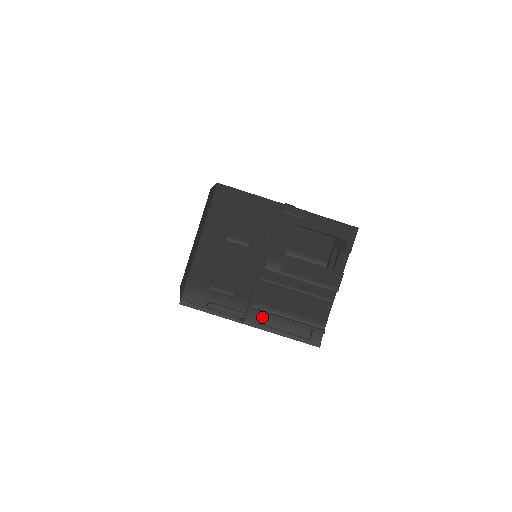
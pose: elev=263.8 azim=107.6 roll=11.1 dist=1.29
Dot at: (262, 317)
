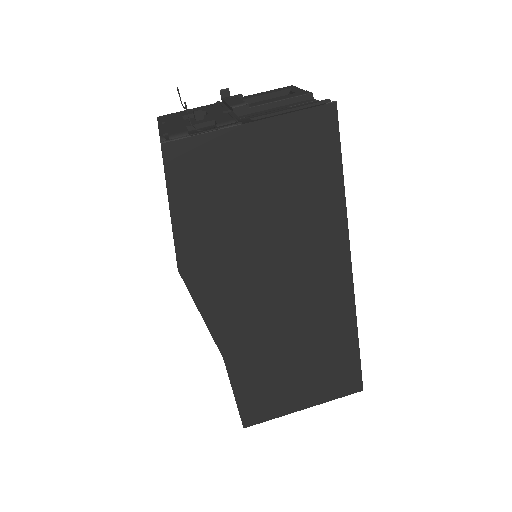
Dot at: occluded
